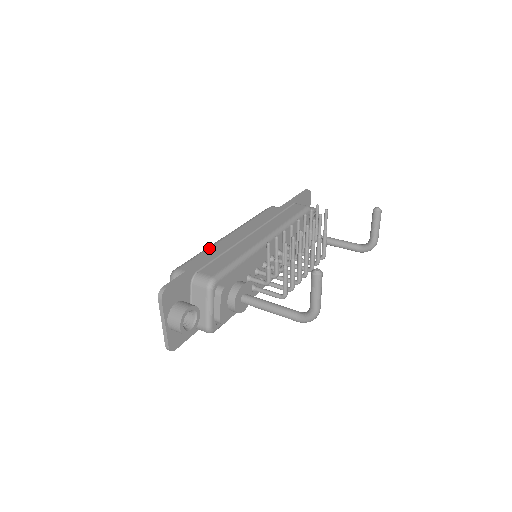
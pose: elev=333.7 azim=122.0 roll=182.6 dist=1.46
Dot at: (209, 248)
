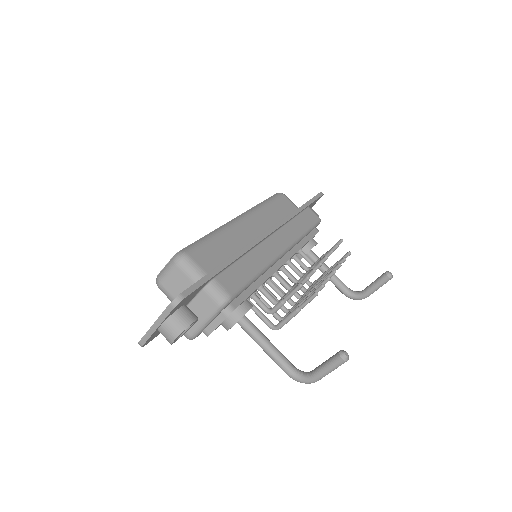
Dot at: (221, 233)
